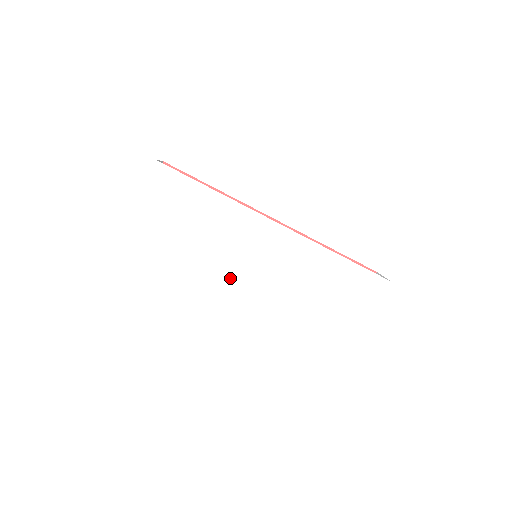
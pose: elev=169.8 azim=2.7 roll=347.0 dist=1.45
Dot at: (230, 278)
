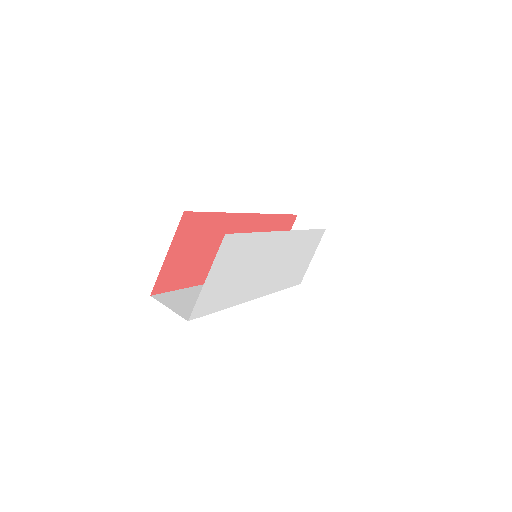
Dot at: (256, 290)
